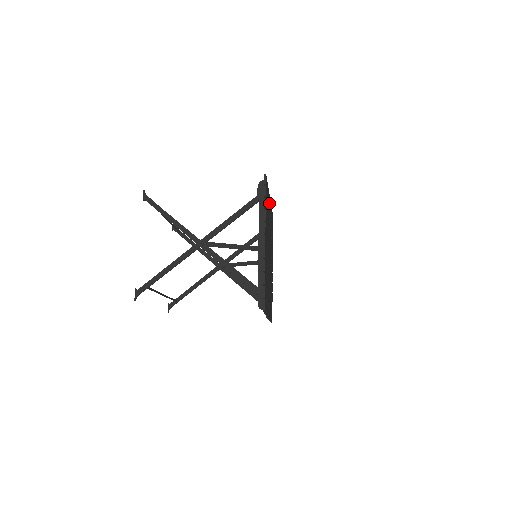
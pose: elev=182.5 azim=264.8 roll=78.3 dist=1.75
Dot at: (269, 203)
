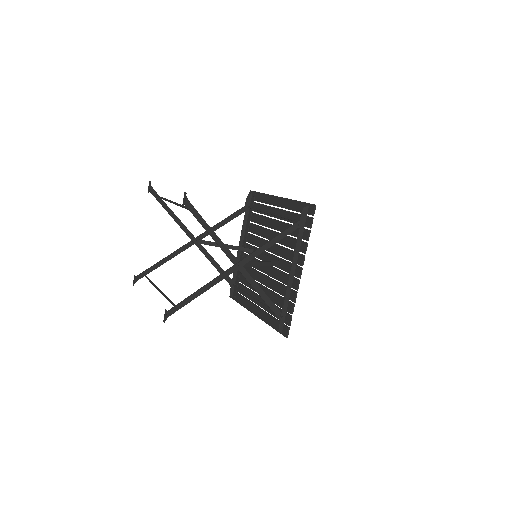
Dot at: (283, 207)
